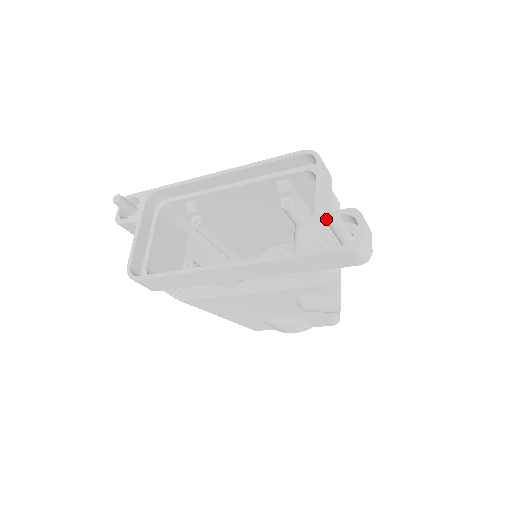
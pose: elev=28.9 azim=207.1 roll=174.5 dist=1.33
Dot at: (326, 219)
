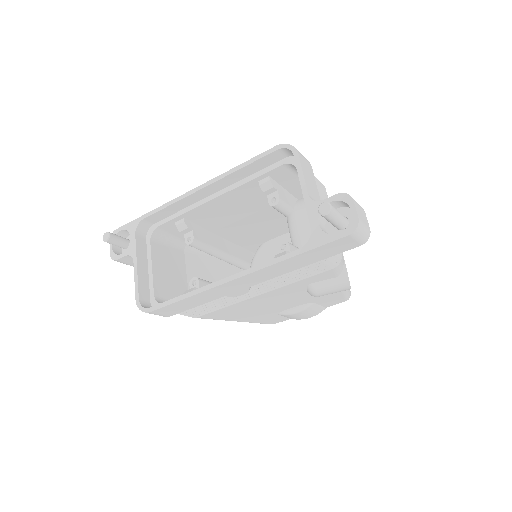
Dot at: (319, 212)
